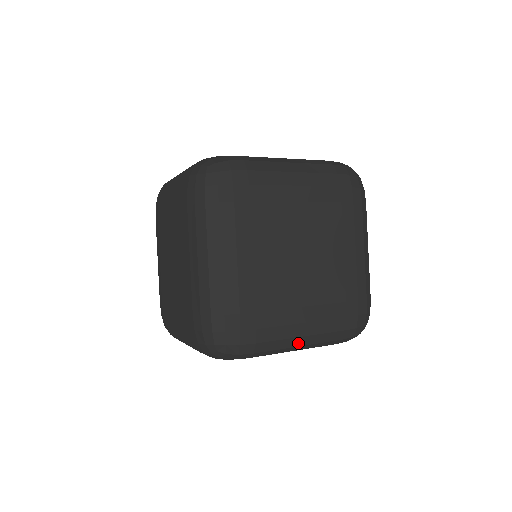
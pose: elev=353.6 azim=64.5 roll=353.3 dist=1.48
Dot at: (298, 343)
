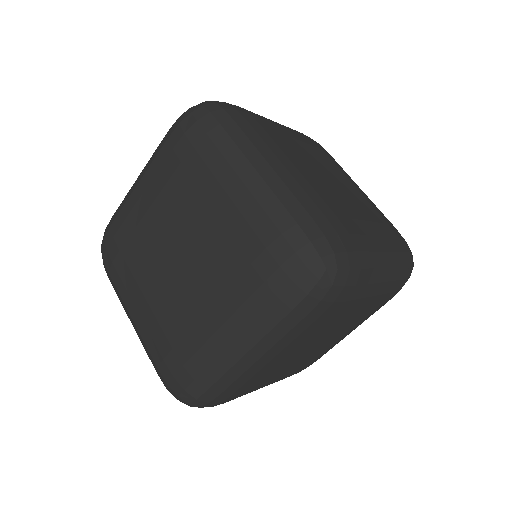
Dot at: occluded
